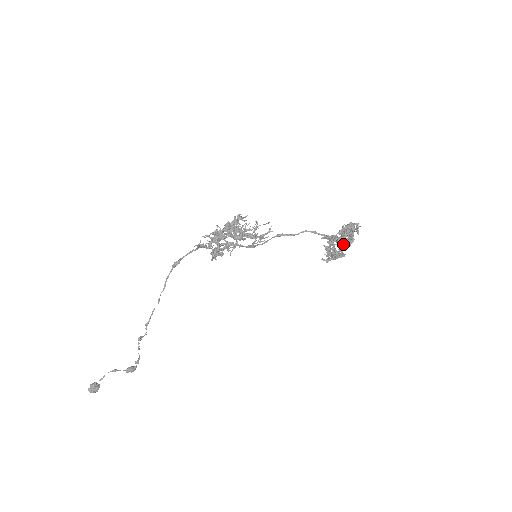
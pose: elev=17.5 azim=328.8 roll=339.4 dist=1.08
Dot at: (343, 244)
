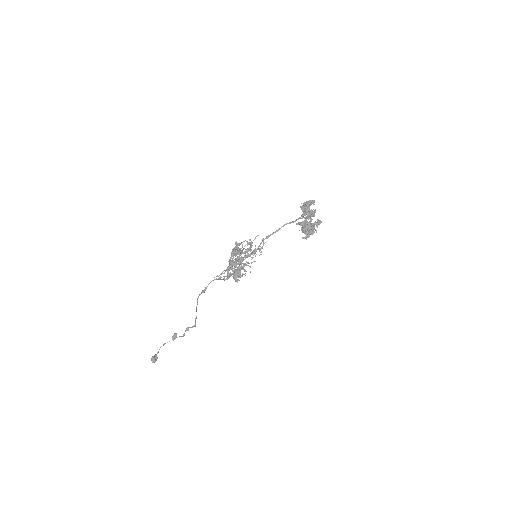
Dot at: occluded
